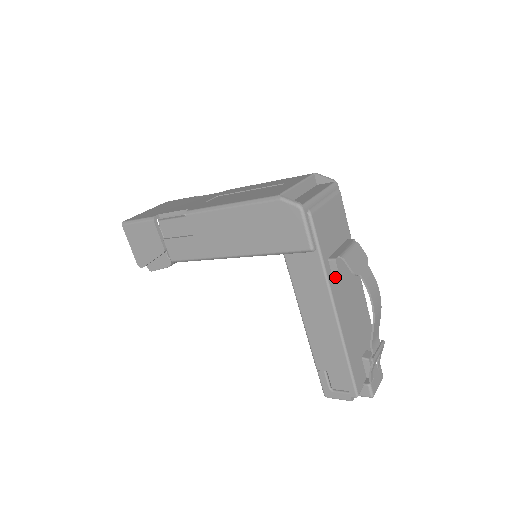
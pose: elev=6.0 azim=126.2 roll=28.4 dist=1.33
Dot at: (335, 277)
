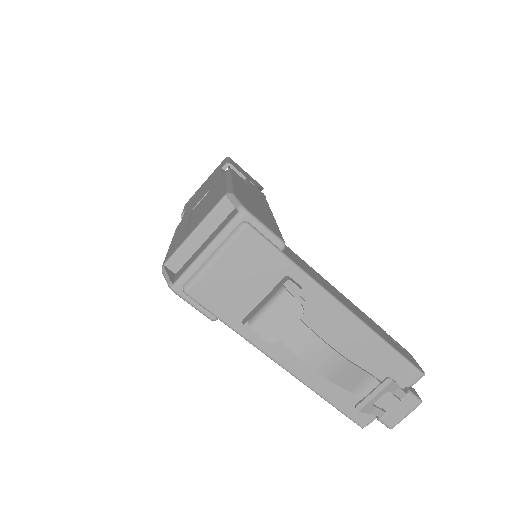
Dot at: occluded
